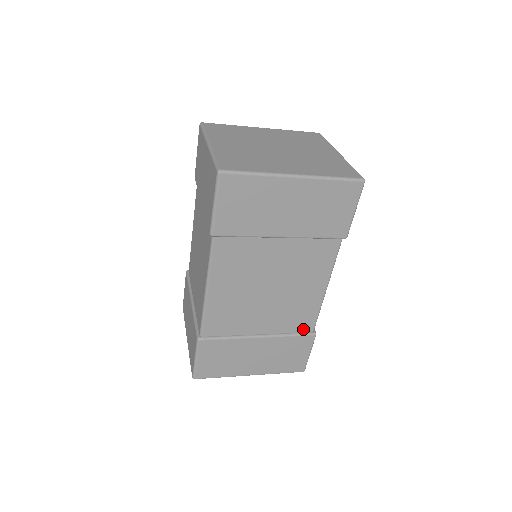
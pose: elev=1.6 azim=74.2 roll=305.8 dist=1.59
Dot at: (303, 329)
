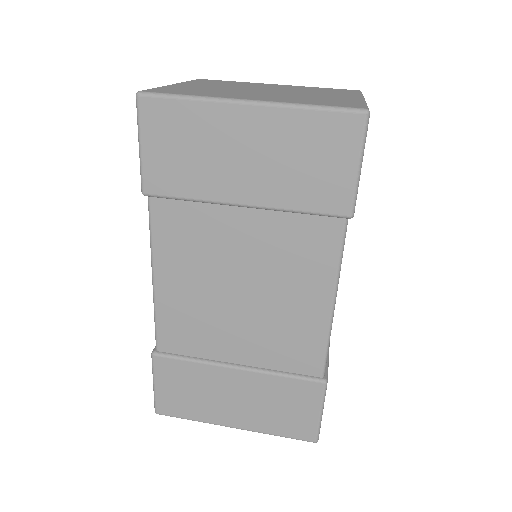
Dot at: (305, 369)
